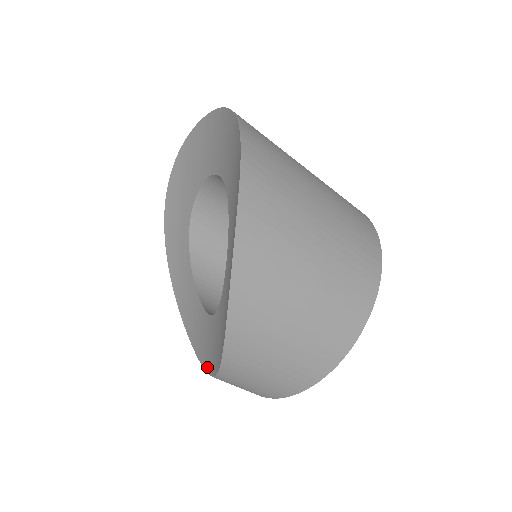
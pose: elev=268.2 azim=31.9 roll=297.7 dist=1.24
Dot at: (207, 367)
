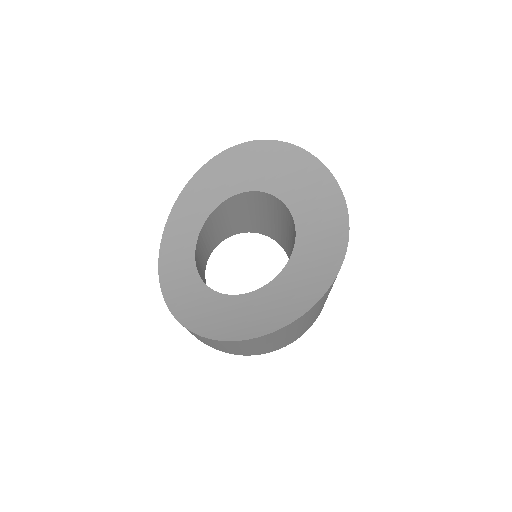
Dot at: (164, 287)
